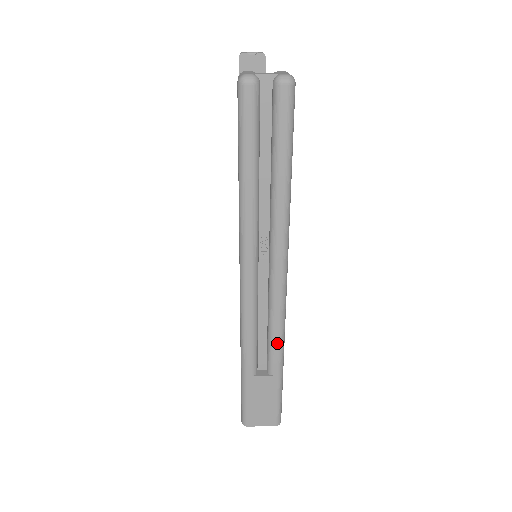
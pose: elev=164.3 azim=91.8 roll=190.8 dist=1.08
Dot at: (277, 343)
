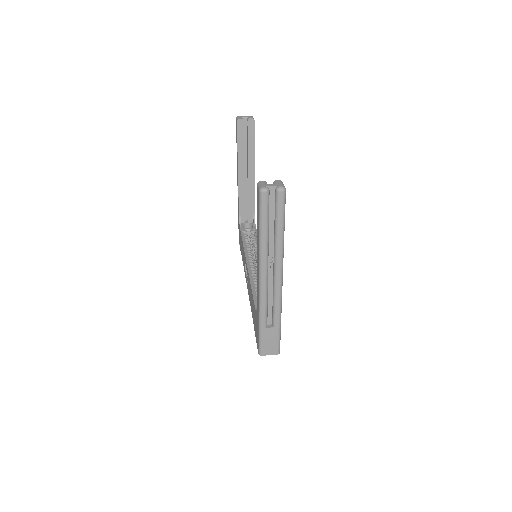
Dot at: (278, 310)
